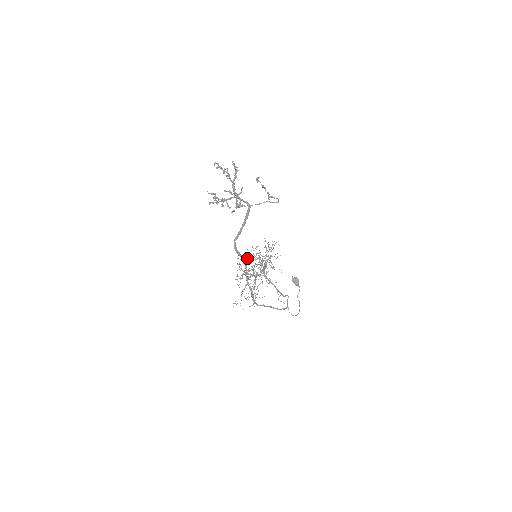
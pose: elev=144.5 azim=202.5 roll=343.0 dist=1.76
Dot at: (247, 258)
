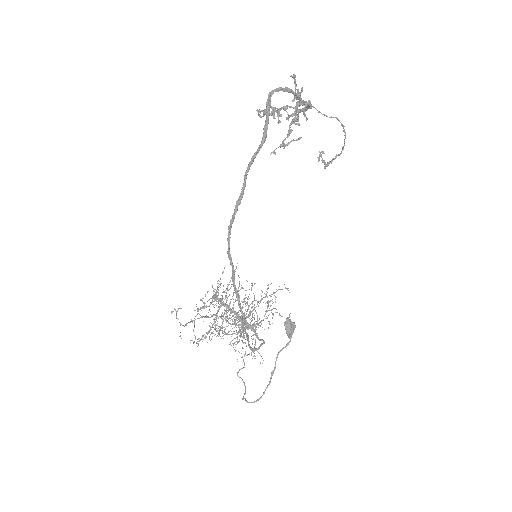
Dot at: occluded
